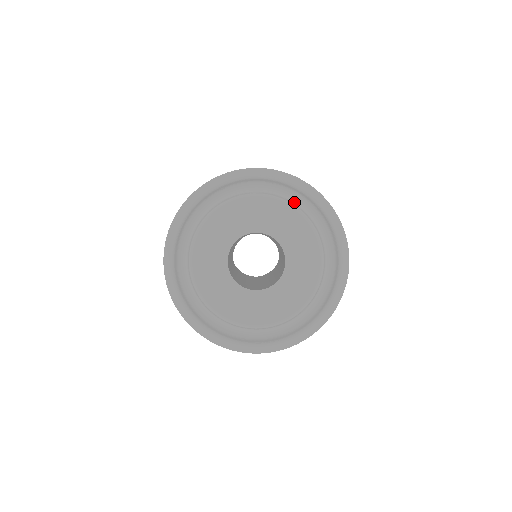
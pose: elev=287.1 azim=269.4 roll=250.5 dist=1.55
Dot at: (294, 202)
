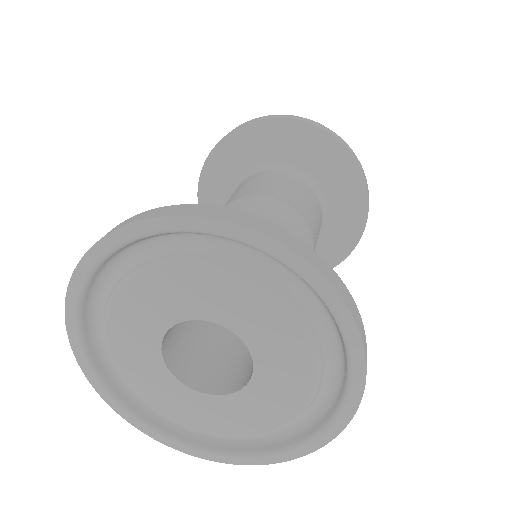
Dot at: (291, 289)
